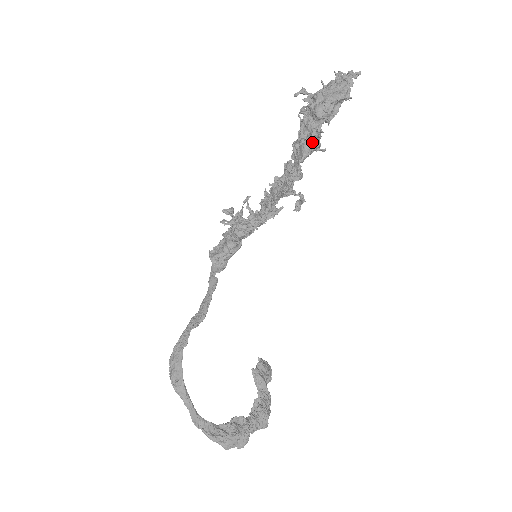
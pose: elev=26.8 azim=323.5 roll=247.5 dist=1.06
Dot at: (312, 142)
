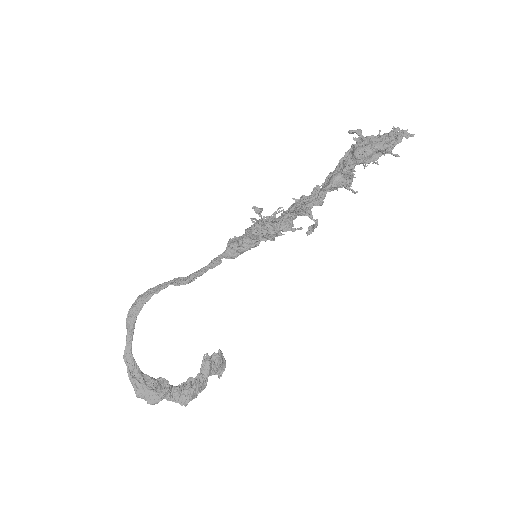
Dot at: (342, 177)
